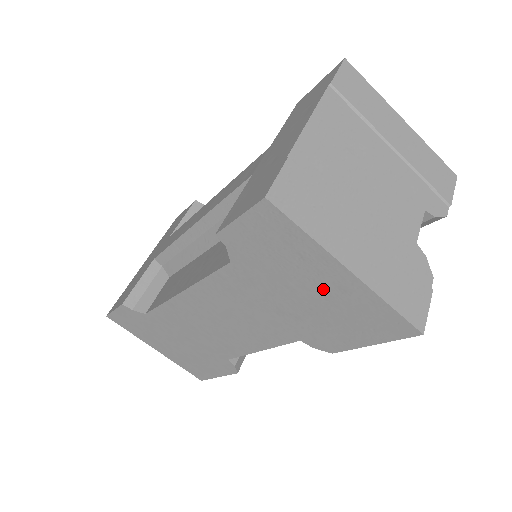
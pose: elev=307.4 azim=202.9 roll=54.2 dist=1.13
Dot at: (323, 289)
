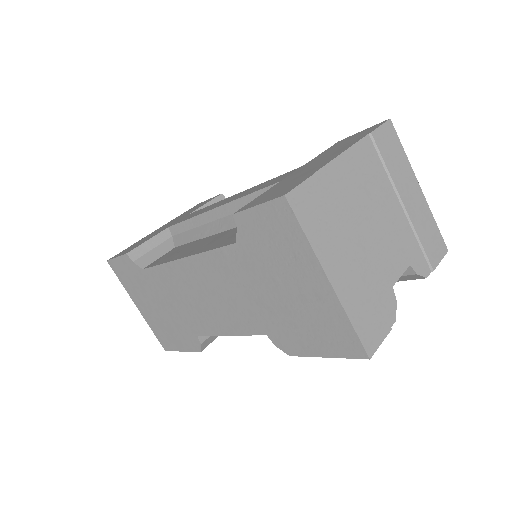
Dot at: (302, 291)
